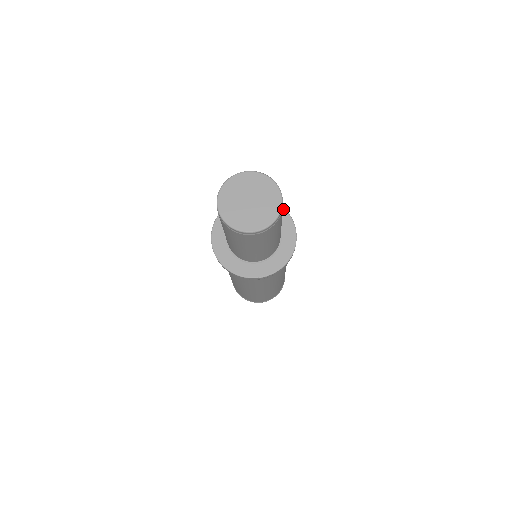
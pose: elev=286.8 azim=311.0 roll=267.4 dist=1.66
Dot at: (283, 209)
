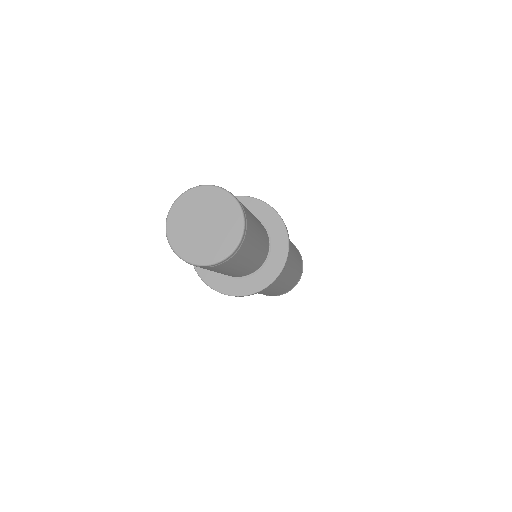
Dot at: (268, 207)
